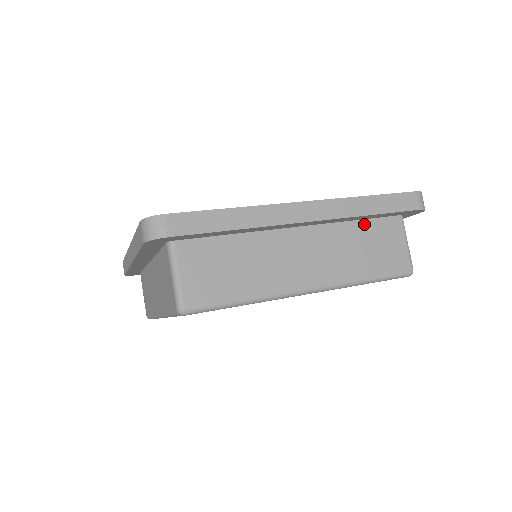
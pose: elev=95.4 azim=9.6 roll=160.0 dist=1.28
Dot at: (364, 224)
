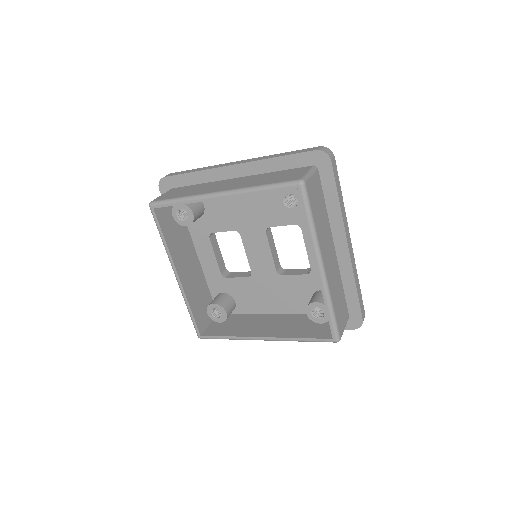
Dot at: (343, 292)
